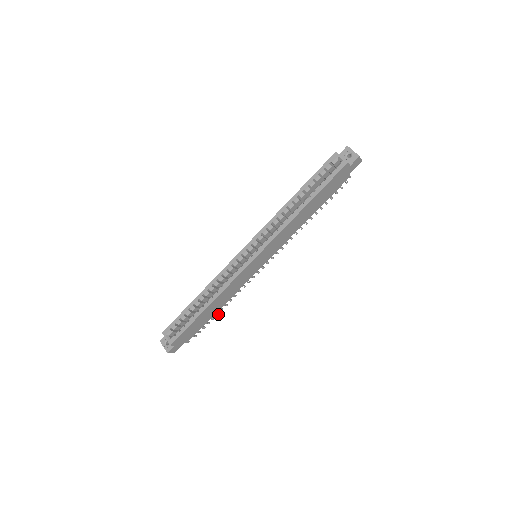
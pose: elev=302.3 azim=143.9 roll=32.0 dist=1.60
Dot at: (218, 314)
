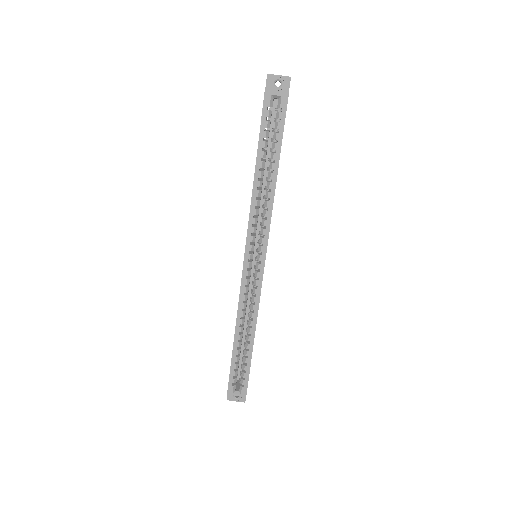
Dot at: occluded
